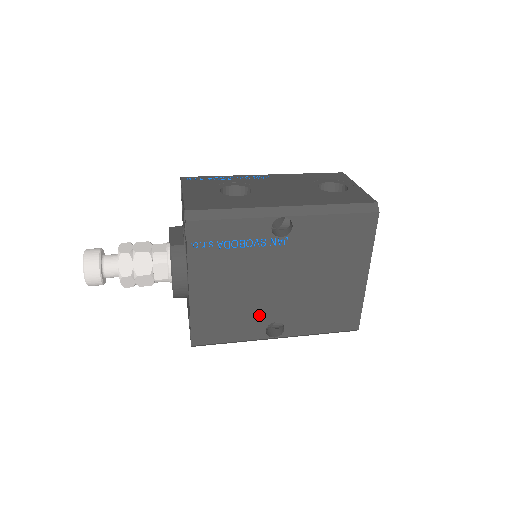
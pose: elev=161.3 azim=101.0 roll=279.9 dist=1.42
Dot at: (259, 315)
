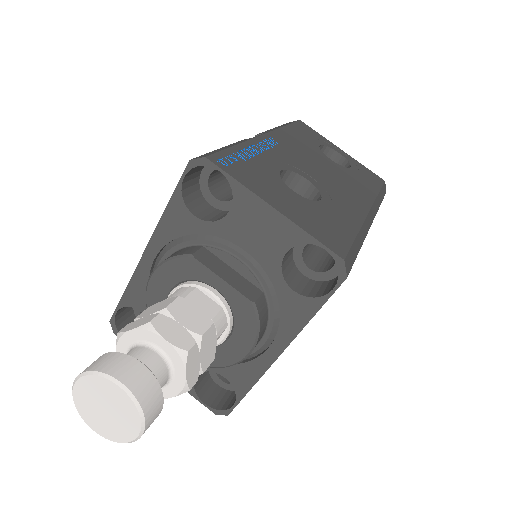
Dot at: occluded
